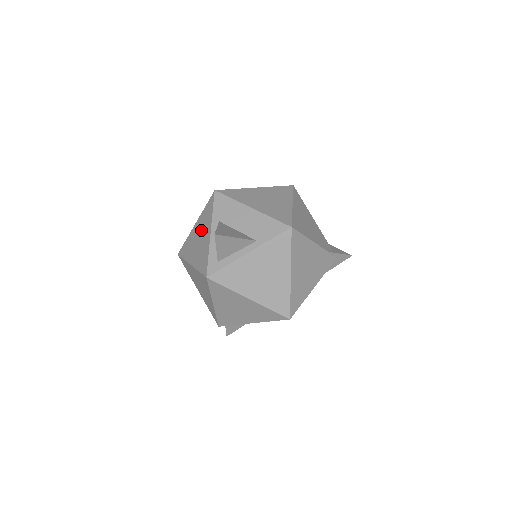
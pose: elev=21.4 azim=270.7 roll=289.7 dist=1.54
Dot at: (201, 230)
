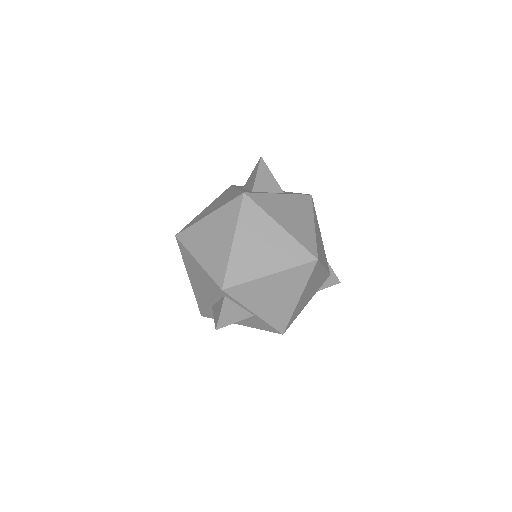
Dot at: (219, 200)
